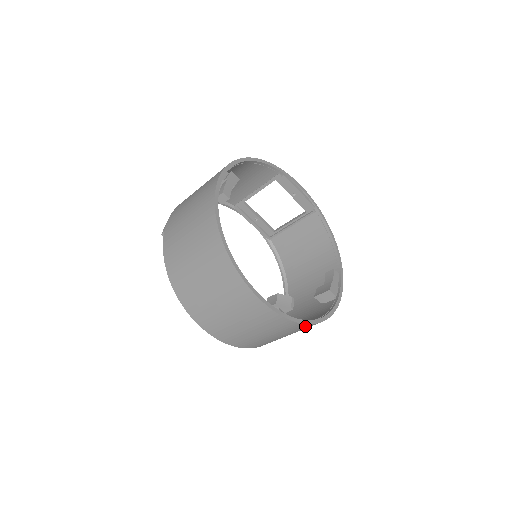
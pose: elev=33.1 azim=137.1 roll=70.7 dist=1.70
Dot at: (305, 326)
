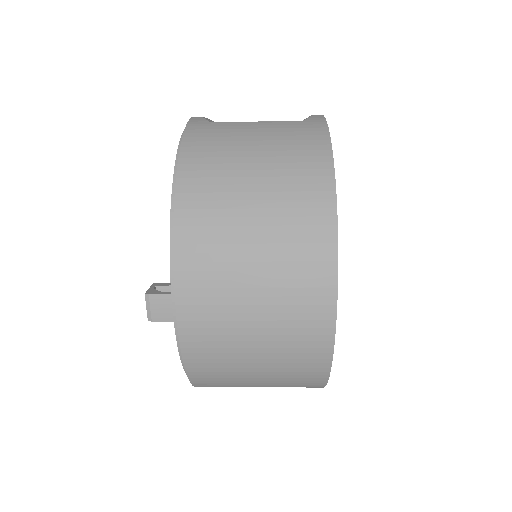
Dot at: occluded
